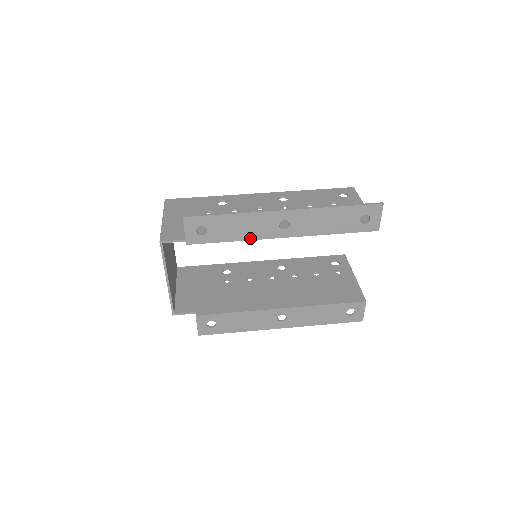
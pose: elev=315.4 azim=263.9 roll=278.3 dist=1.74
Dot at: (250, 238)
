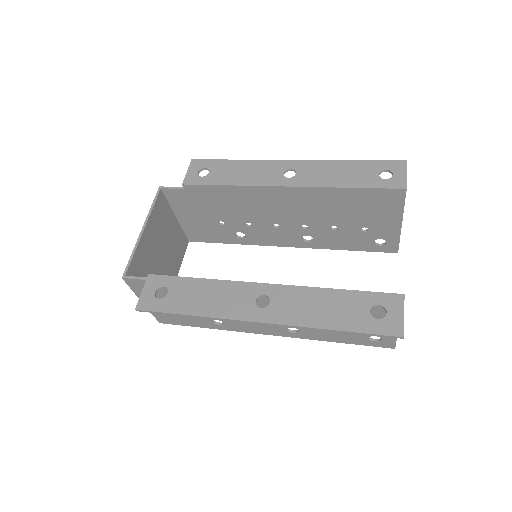
Dot at: (249, 184)
